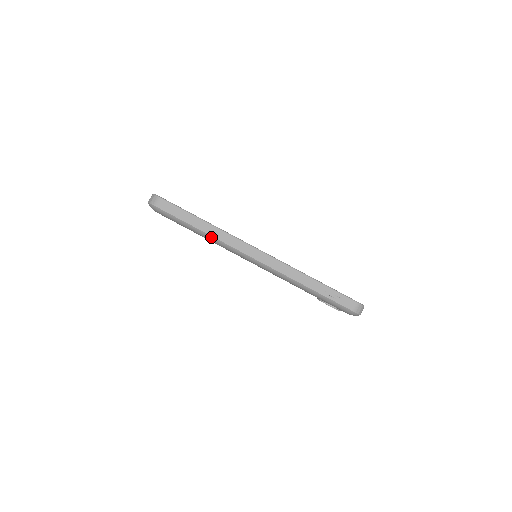
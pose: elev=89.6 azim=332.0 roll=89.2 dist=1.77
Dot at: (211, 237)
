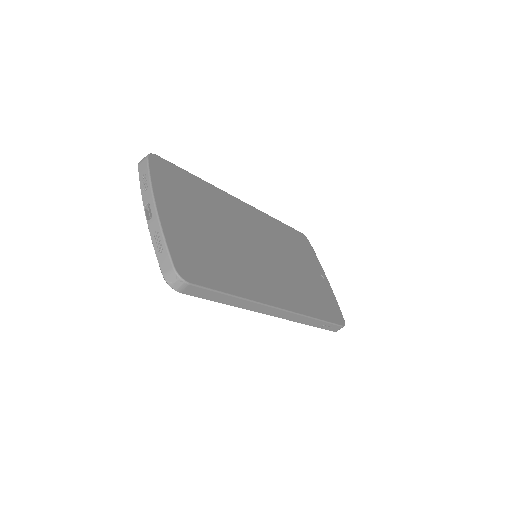
Dot at: occluded
